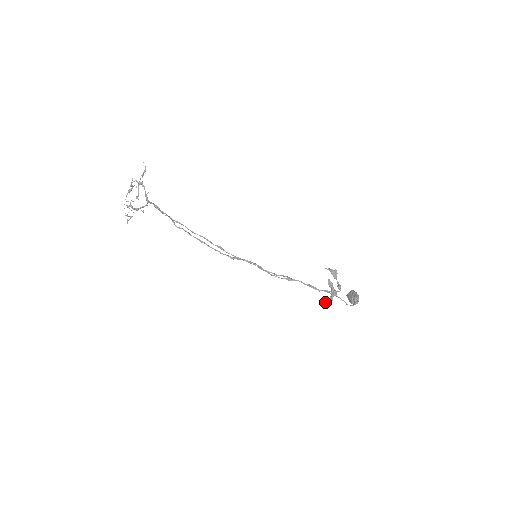
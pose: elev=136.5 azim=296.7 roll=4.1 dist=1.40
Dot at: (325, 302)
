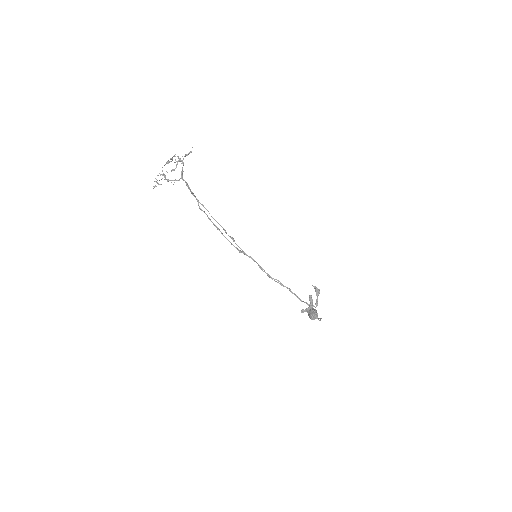
Dot at: (301, 311)
